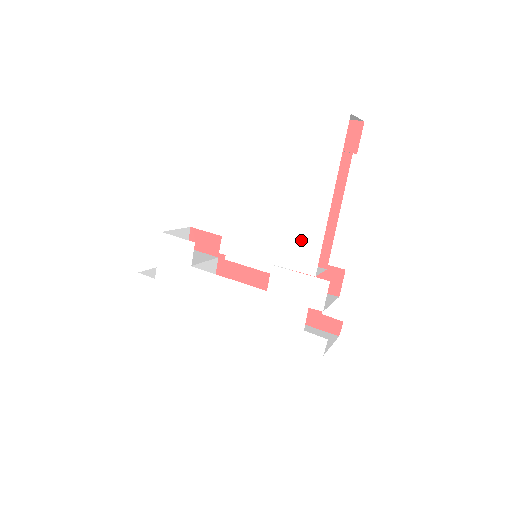
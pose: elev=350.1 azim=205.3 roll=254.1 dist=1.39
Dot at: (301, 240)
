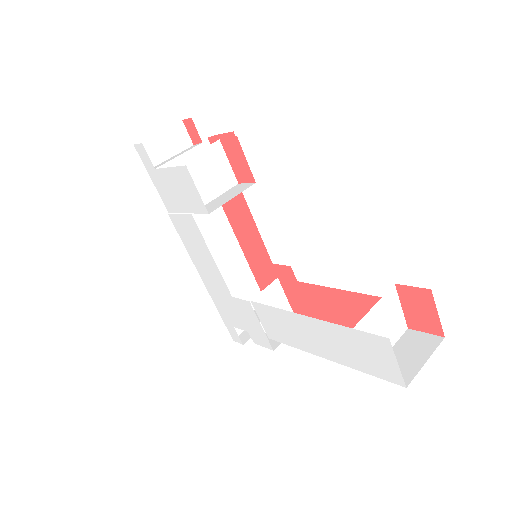
Dot at: (282, 328)
